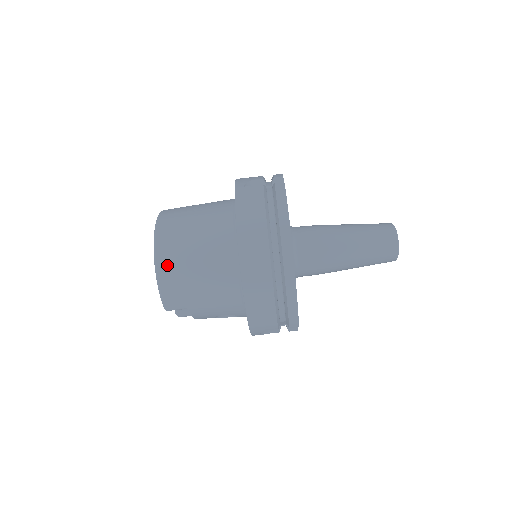
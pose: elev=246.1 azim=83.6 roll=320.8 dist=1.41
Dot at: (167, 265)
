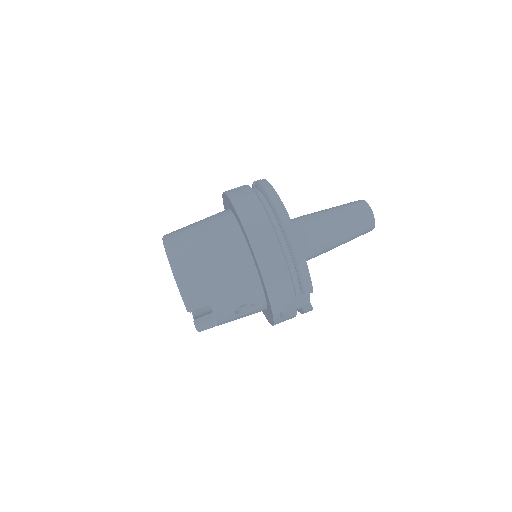
Dot at: (182, 264)
